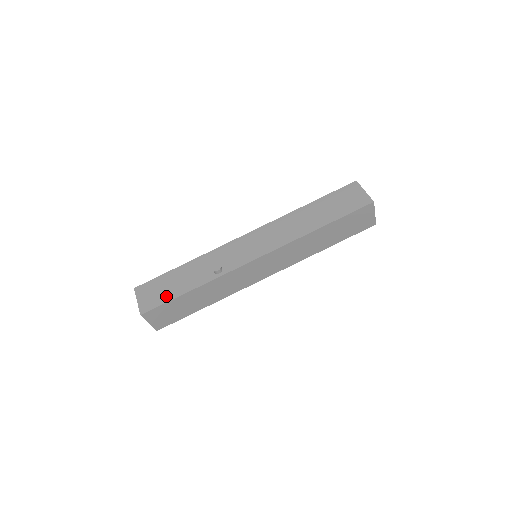
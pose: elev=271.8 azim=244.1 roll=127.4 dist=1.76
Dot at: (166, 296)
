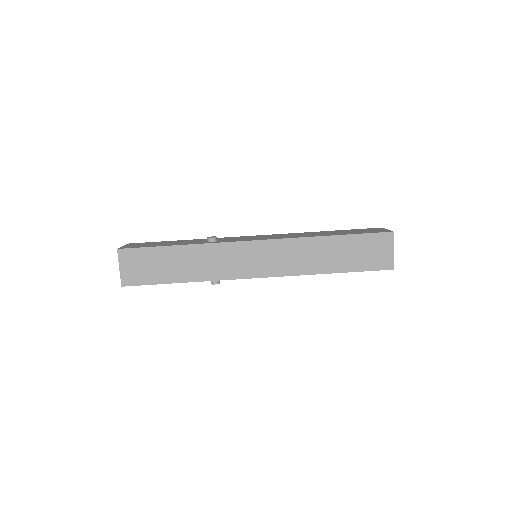
Dot at: (151, 245)
